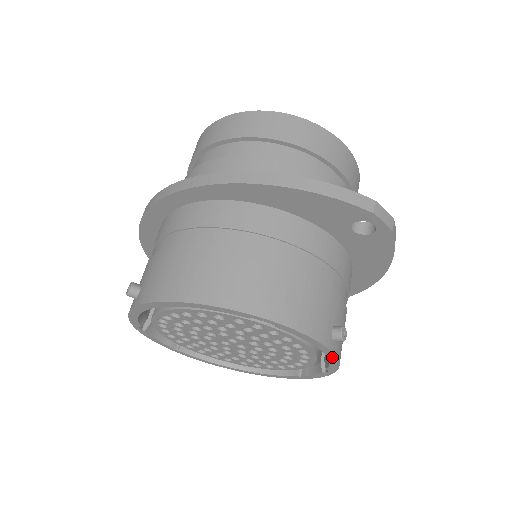
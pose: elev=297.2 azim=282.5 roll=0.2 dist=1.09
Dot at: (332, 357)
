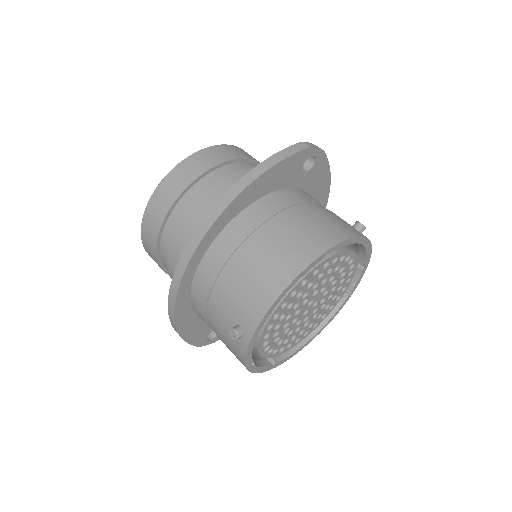
Dot at: (368, 245)
